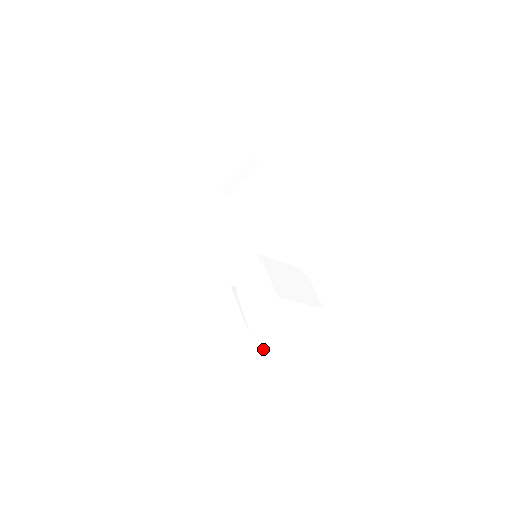
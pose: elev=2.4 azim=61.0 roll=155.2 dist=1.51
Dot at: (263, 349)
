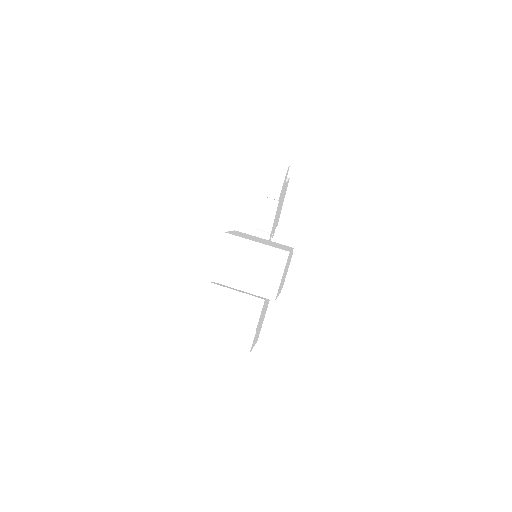
Dot at: (242, 320)
